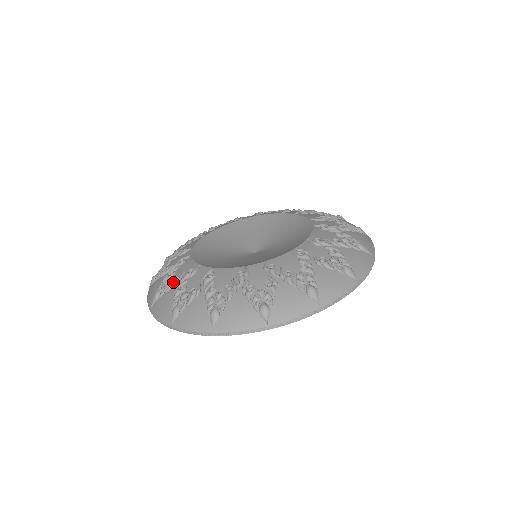
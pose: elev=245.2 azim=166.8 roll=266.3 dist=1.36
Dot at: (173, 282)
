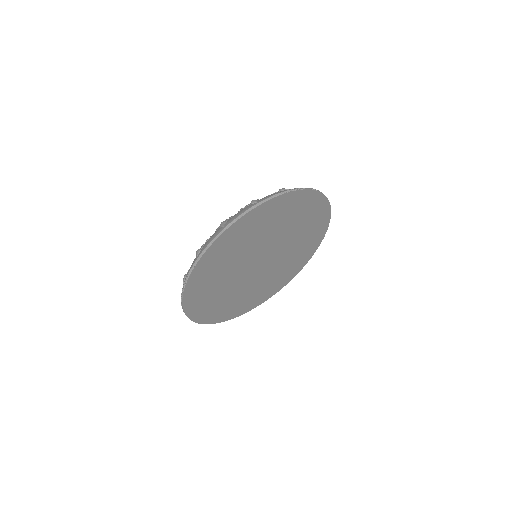
Dot at: occluded
